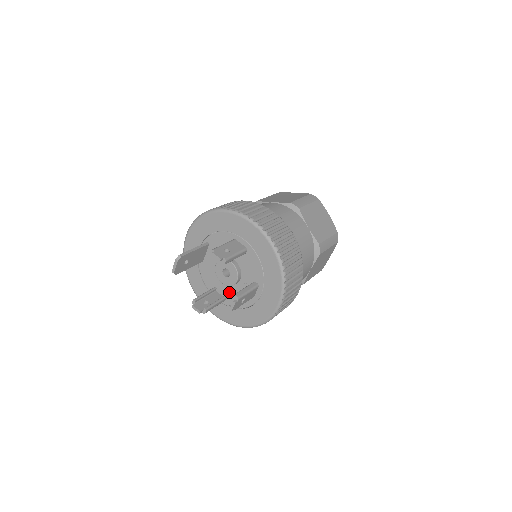
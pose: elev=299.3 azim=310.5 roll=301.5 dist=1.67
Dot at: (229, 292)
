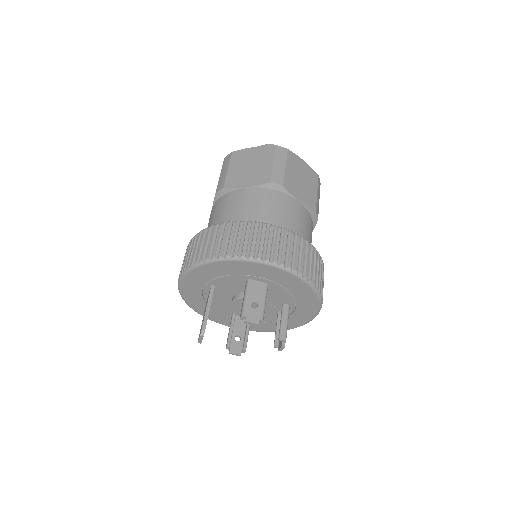
Dot at: occluded
